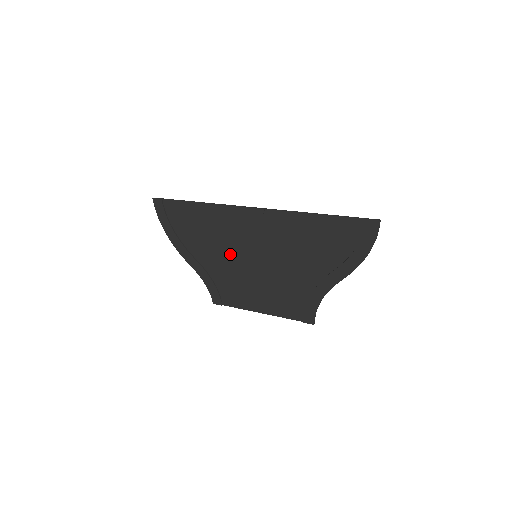
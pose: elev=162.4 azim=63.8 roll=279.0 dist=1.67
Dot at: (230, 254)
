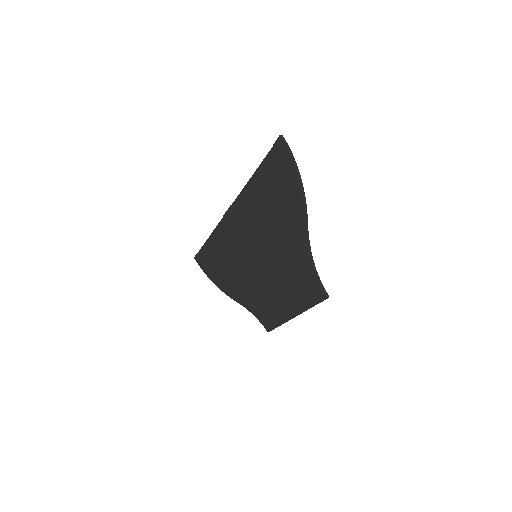
Dot at: (245, 269)
